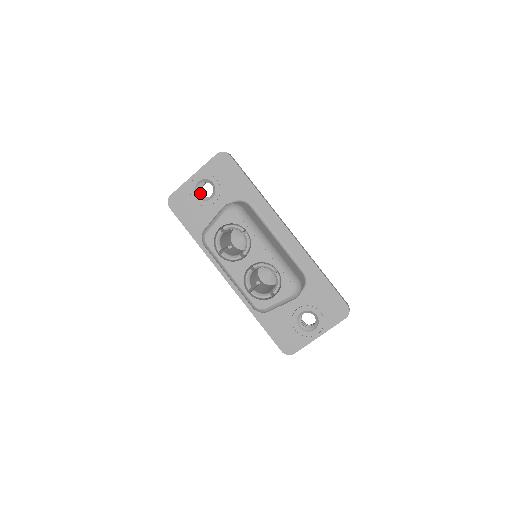
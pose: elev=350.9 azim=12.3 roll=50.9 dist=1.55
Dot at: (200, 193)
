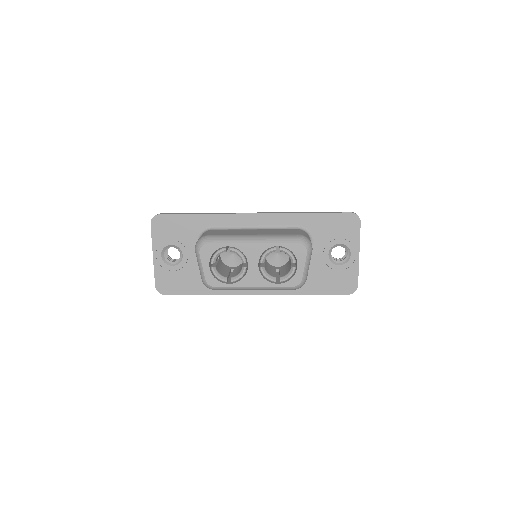
Dot at: (172, 261)
